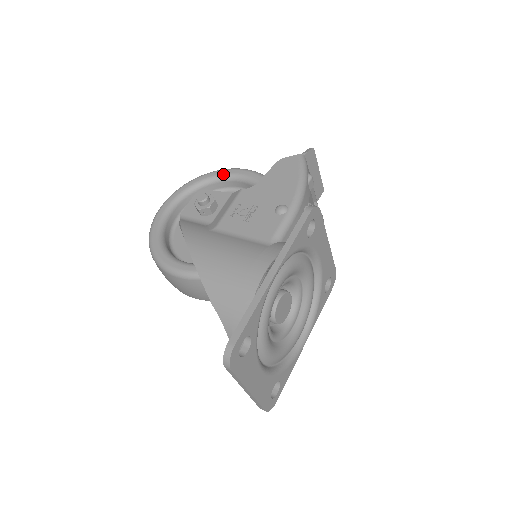
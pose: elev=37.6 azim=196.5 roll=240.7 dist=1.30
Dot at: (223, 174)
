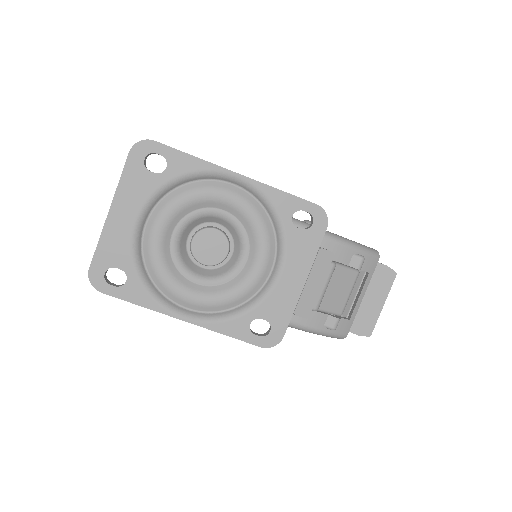
Dot at: occluded
